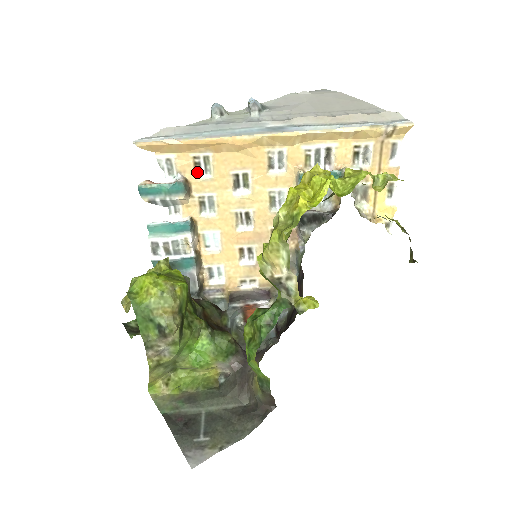
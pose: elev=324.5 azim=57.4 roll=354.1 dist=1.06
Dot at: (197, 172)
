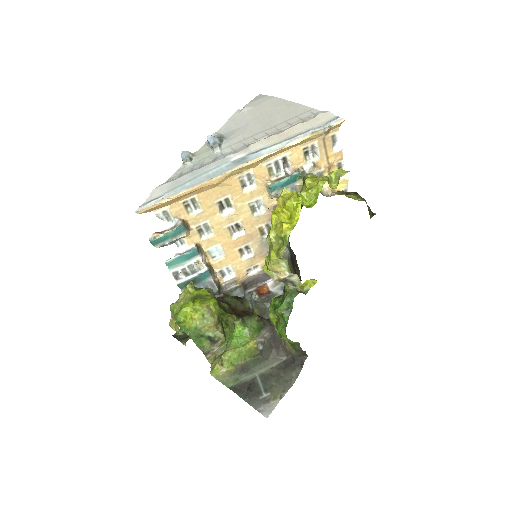
Dot at: (189, 211)
